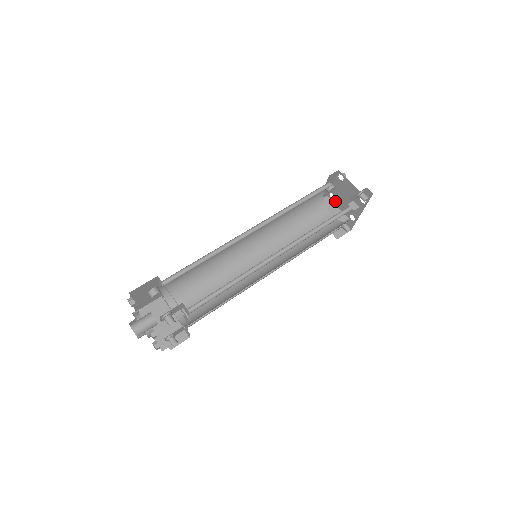
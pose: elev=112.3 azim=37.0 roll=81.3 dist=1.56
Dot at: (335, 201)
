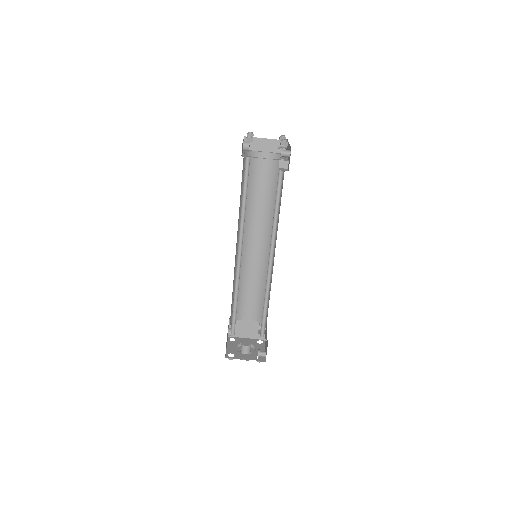
Dot at: (256, 138)
